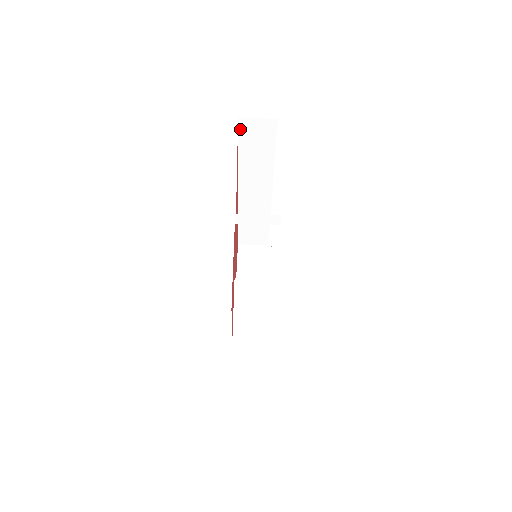
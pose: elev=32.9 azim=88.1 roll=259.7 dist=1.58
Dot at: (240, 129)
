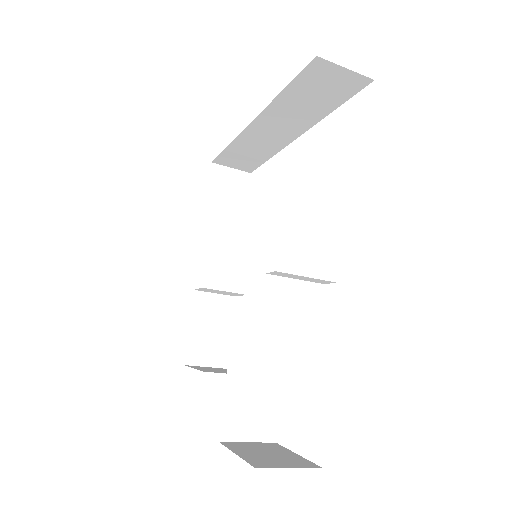
Dot at: (308, 68)
